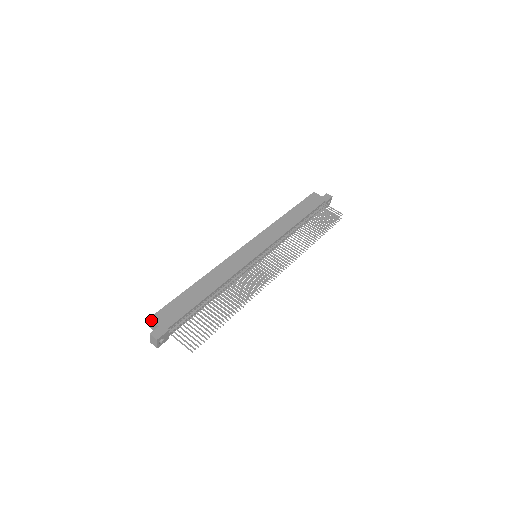
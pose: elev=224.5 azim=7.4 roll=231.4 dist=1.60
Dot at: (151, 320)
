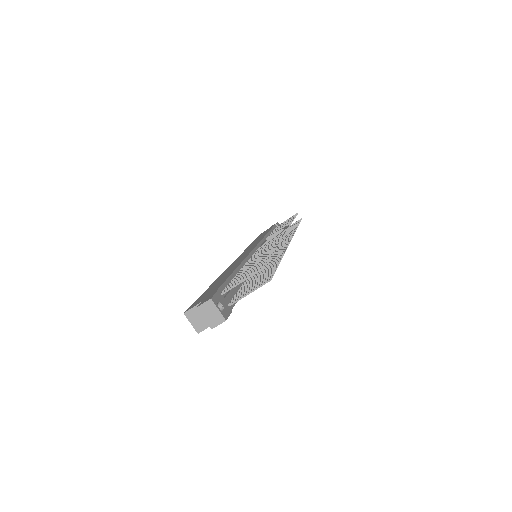
Dot at: (187, 310)
